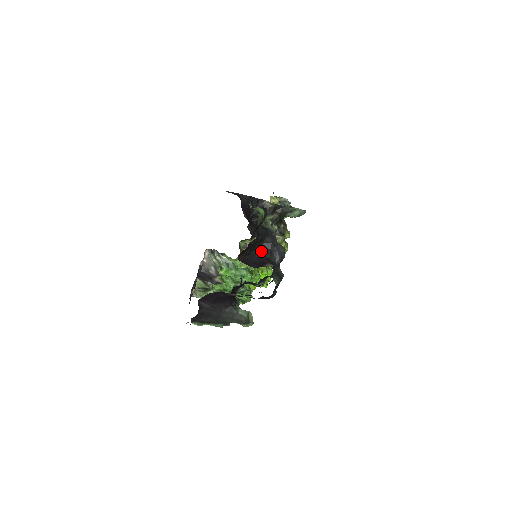
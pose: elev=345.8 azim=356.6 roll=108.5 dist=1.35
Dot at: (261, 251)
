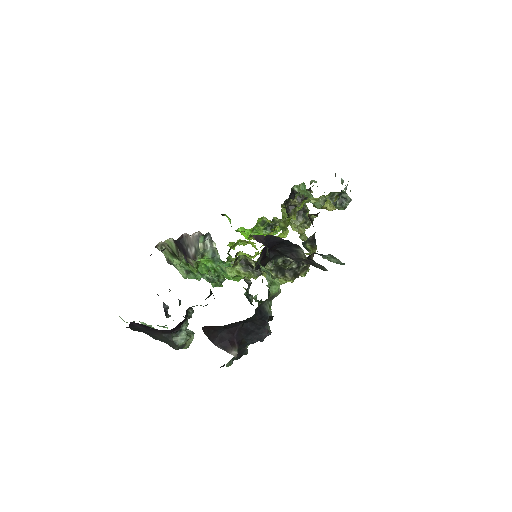
Dot at: (239, 327)
